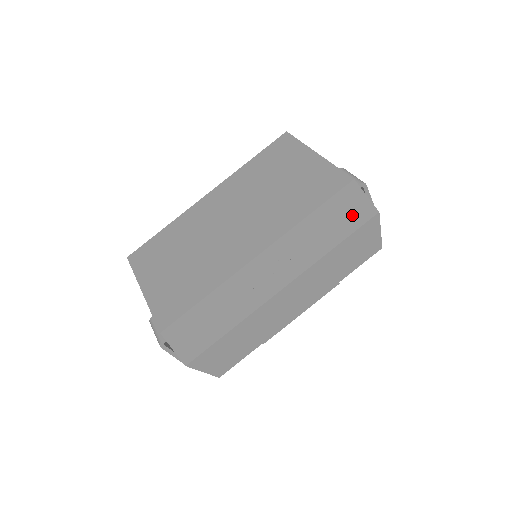
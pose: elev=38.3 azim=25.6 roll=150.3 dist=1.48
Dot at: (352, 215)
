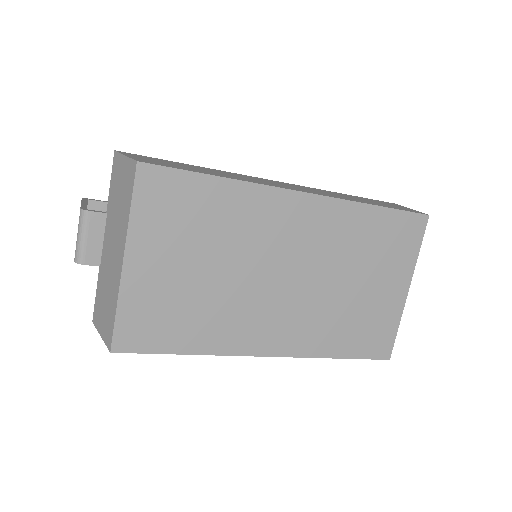
Dot at: occluded
